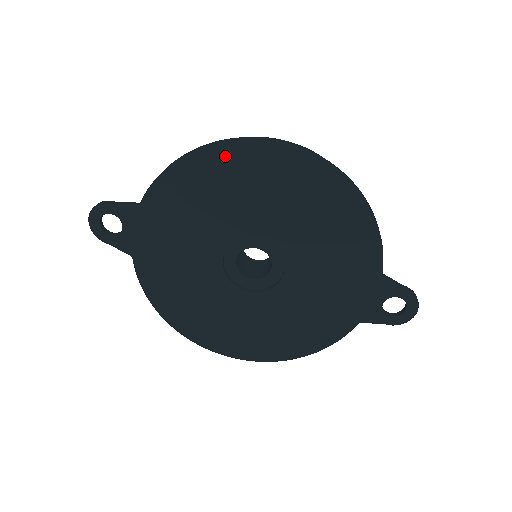
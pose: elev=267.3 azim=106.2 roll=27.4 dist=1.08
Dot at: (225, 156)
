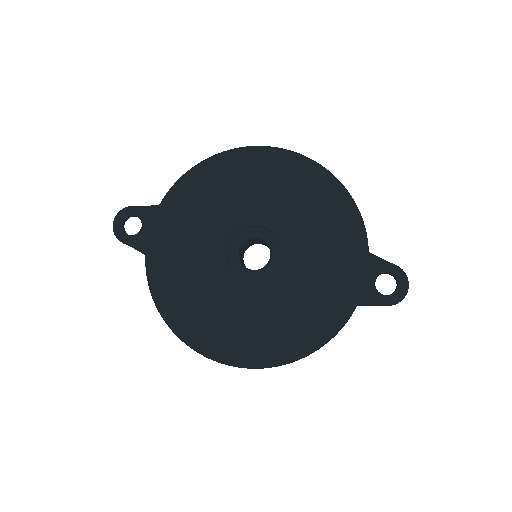
Dot at: (232, 160)
